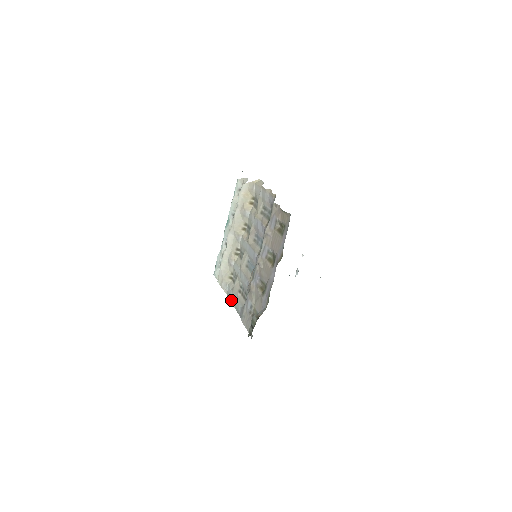
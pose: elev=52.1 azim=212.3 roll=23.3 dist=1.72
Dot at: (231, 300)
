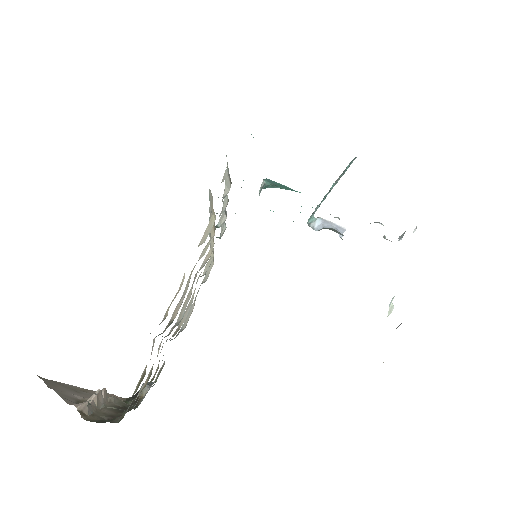
Dot at: occluded
